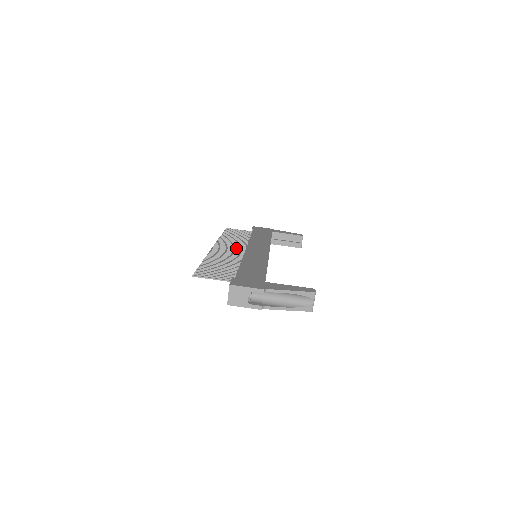
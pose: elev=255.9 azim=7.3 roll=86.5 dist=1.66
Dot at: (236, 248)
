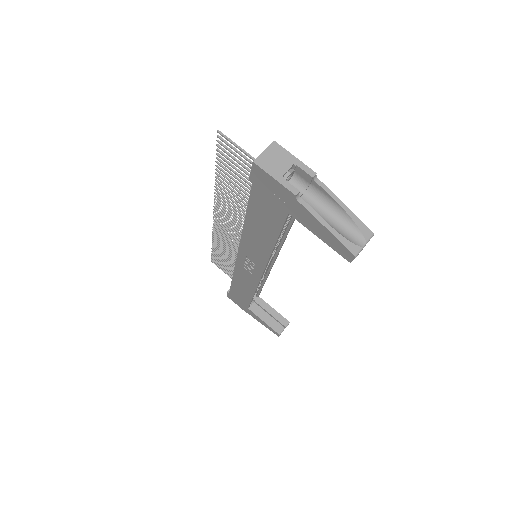
Dot at: occluded
